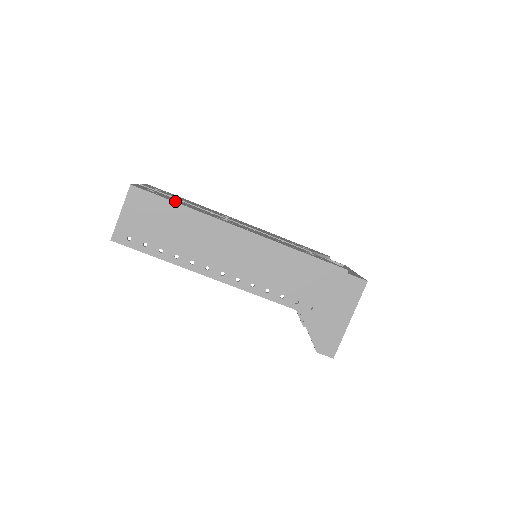
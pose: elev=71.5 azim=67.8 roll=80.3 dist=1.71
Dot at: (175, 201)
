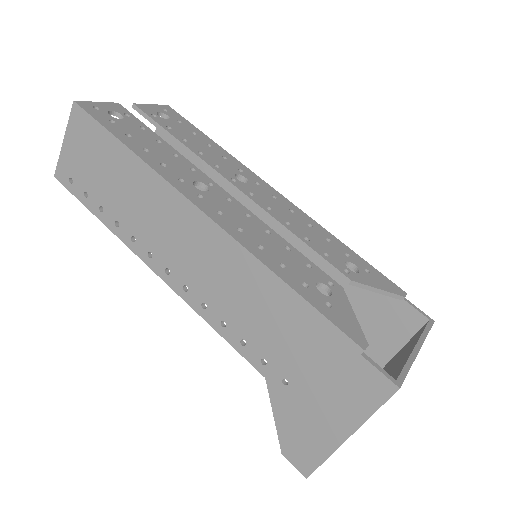
Dot at: (127, 138)
